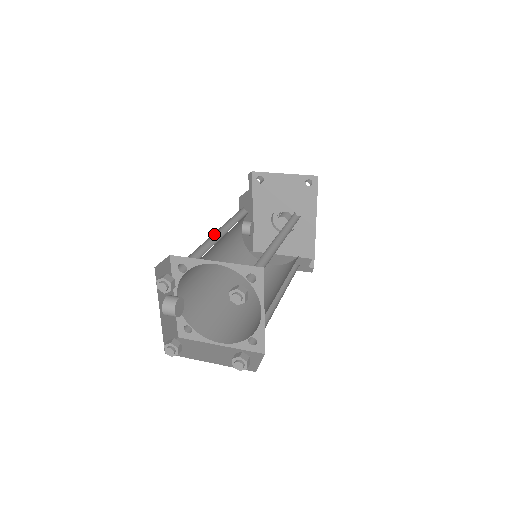
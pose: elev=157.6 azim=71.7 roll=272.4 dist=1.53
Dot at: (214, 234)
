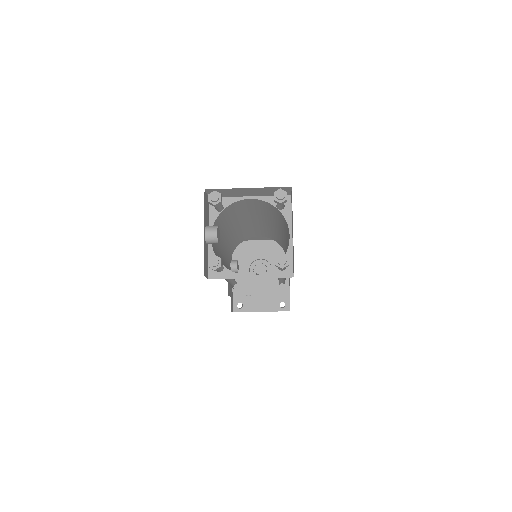
Dot at: occluded
